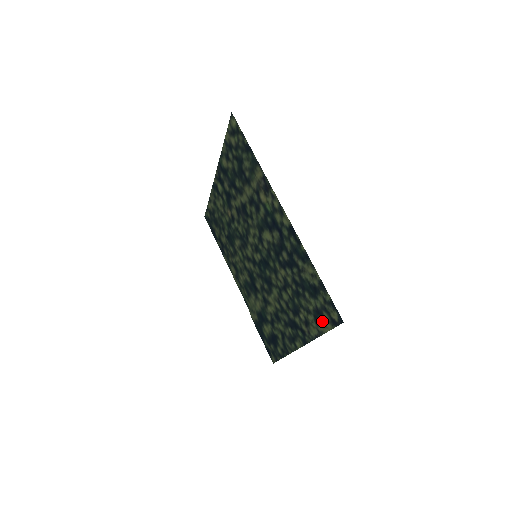
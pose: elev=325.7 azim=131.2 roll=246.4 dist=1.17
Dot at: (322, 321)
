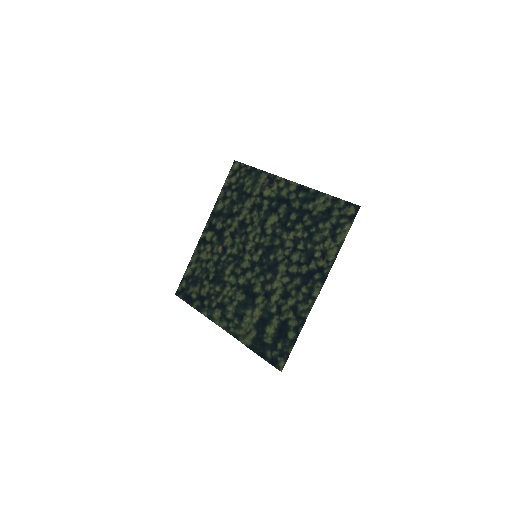
Dot at: (340, 231)
